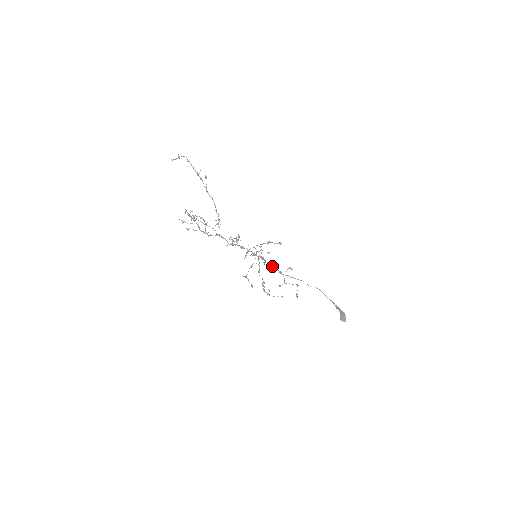
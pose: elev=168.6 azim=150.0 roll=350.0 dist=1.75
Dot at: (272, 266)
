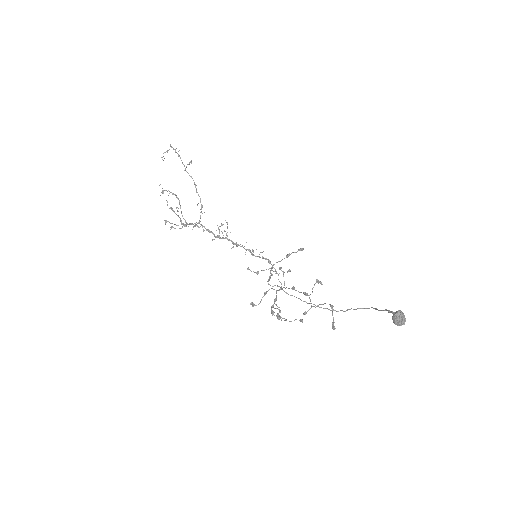
Dot at: (295, 290)
